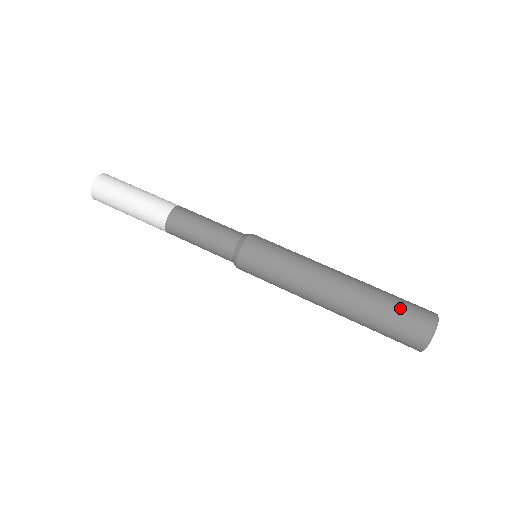
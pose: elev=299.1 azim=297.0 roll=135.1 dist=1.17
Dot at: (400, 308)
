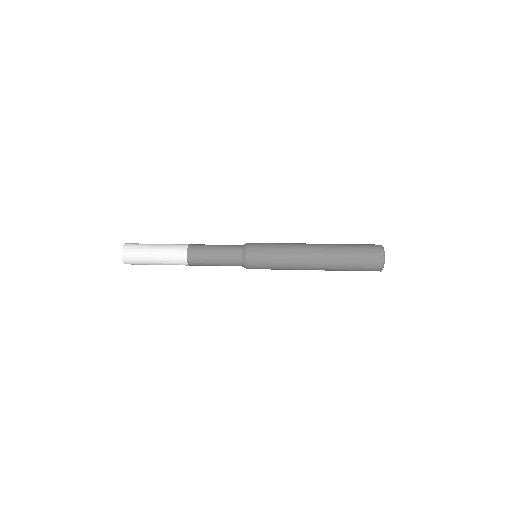
Dot at: occluded
